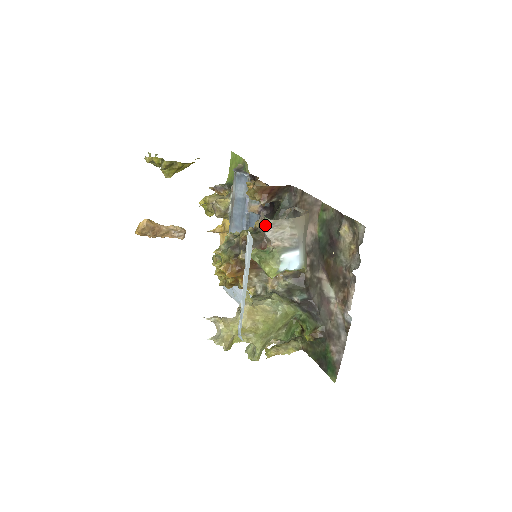
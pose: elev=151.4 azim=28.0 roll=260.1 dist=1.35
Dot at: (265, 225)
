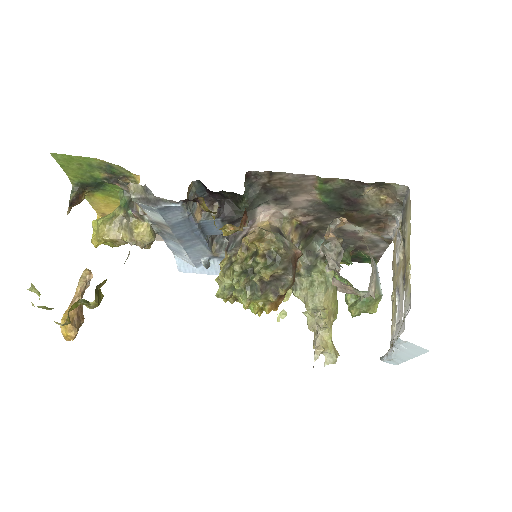
Dot at: (364, 295)
